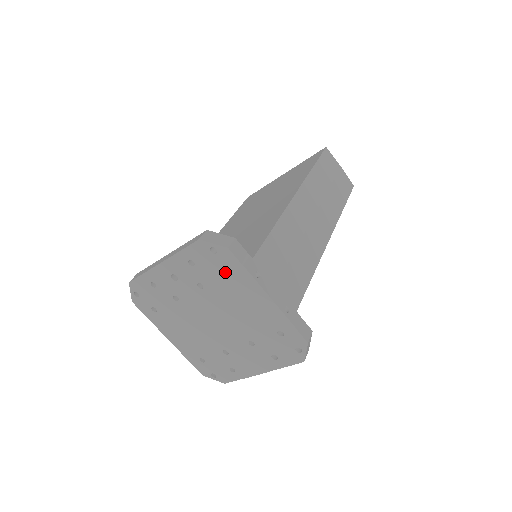
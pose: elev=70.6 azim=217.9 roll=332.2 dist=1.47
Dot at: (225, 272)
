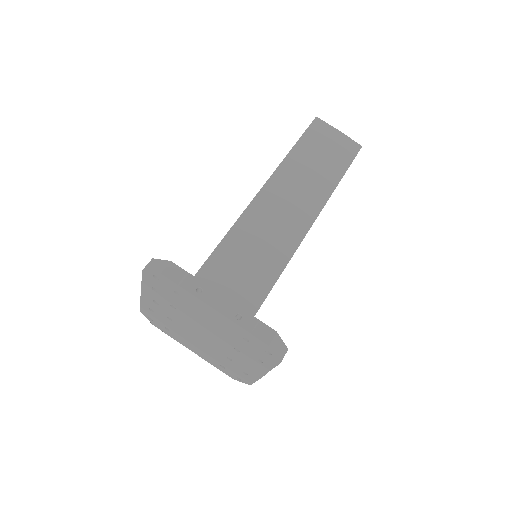
Dot at: (176, 293)
